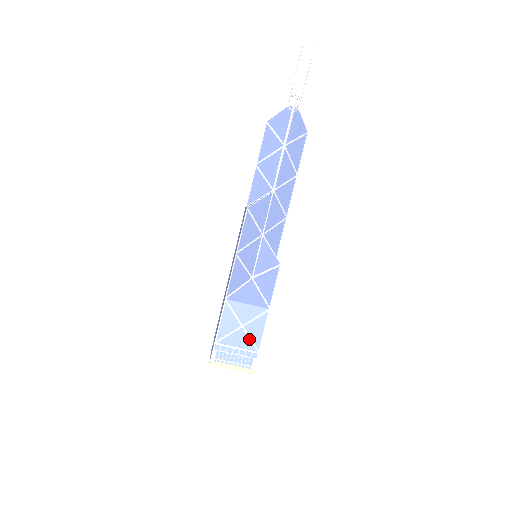
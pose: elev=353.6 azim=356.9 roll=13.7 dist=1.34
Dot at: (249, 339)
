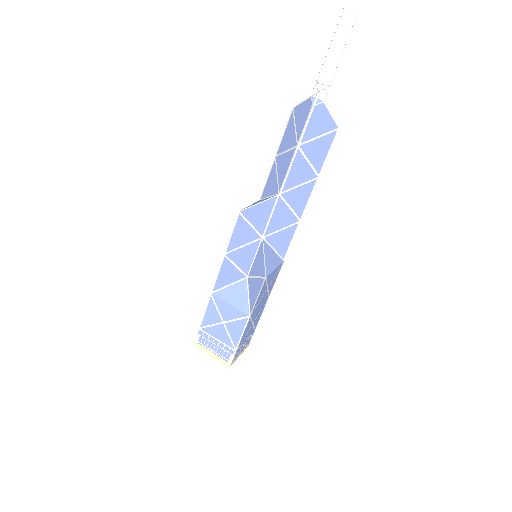
Dot at: (228, 336)
